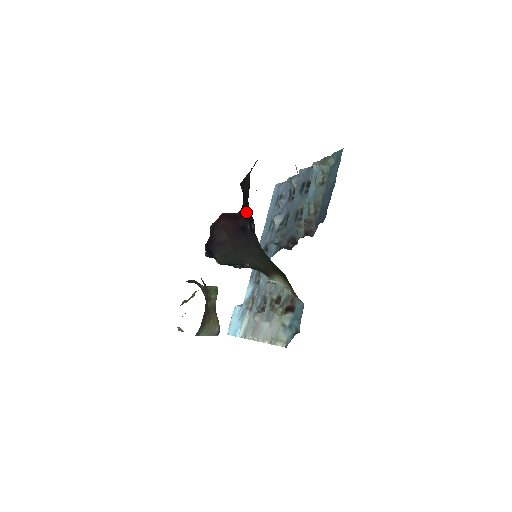
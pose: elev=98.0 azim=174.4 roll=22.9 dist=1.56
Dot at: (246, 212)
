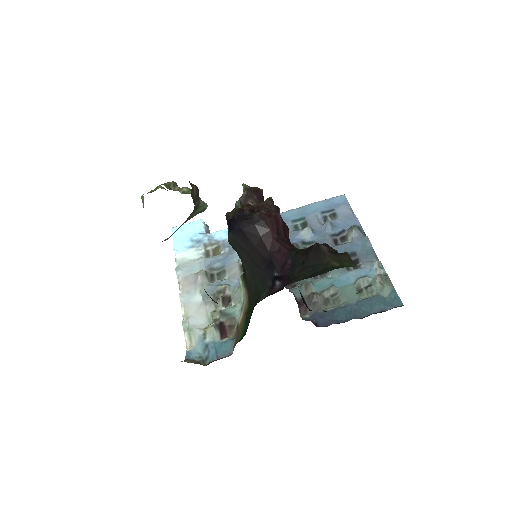
Dot at: (289, 267)
